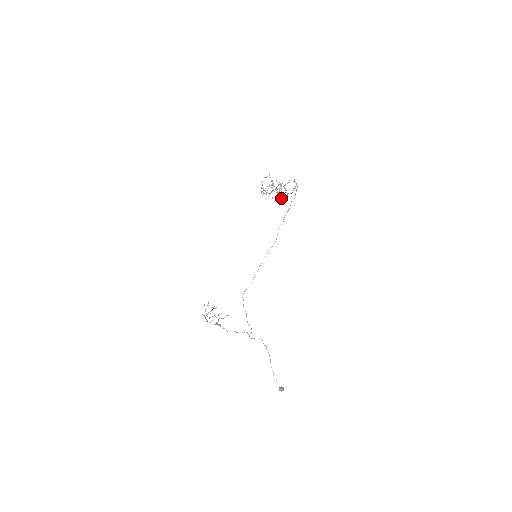
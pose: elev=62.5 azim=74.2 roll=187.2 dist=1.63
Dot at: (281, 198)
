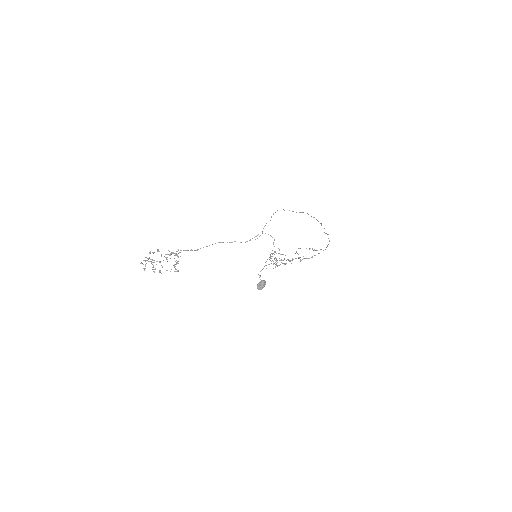
Dot at: (295, 258)
